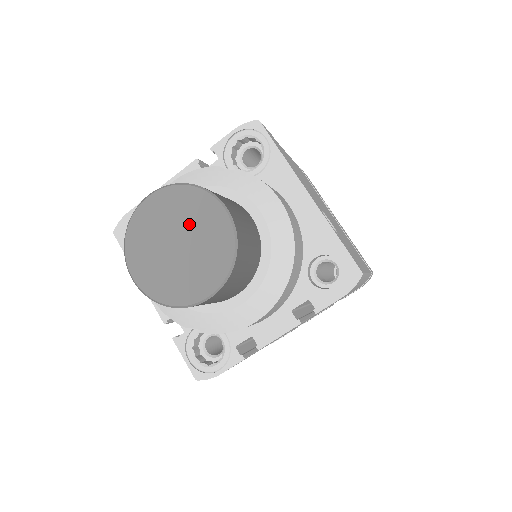
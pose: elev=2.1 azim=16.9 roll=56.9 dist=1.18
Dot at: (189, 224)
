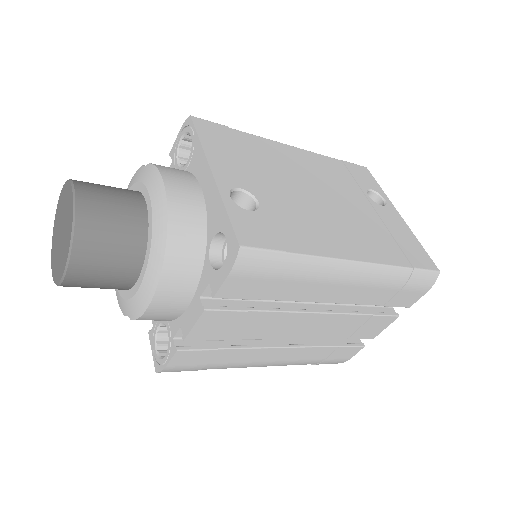
Dot at: (65, 213)
